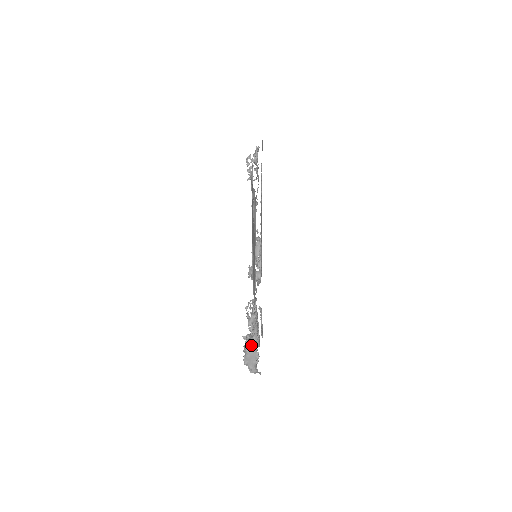
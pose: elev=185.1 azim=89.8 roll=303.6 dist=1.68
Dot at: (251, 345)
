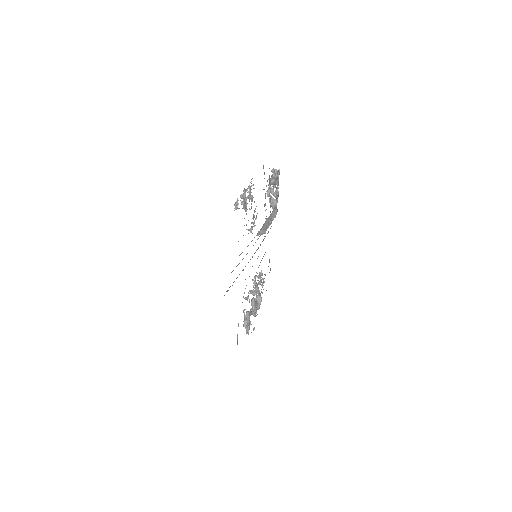
Dot at: occluded
